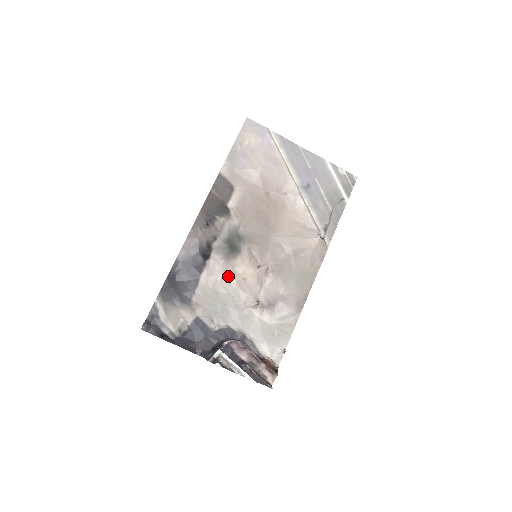
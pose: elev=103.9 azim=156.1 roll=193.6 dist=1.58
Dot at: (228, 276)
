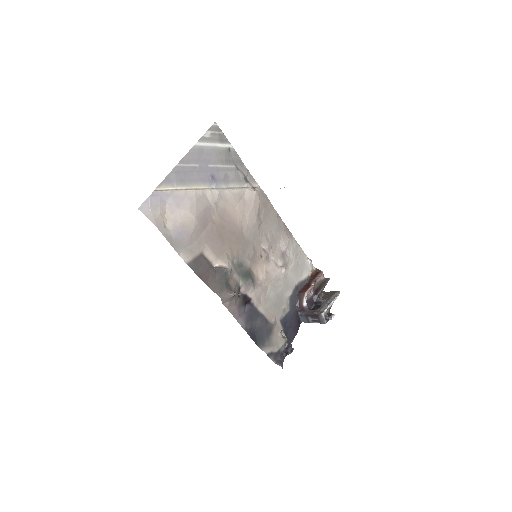
Dot at: (263, 286)
